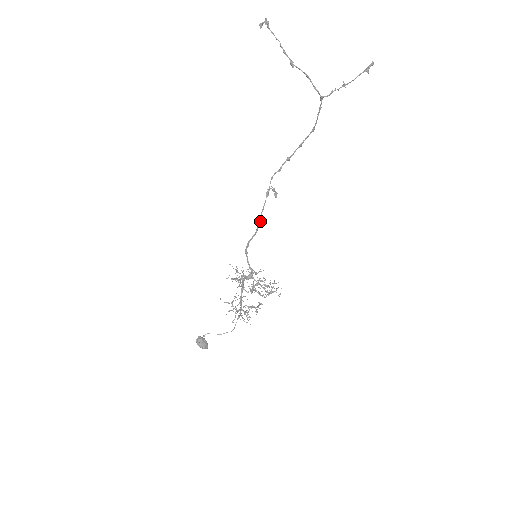
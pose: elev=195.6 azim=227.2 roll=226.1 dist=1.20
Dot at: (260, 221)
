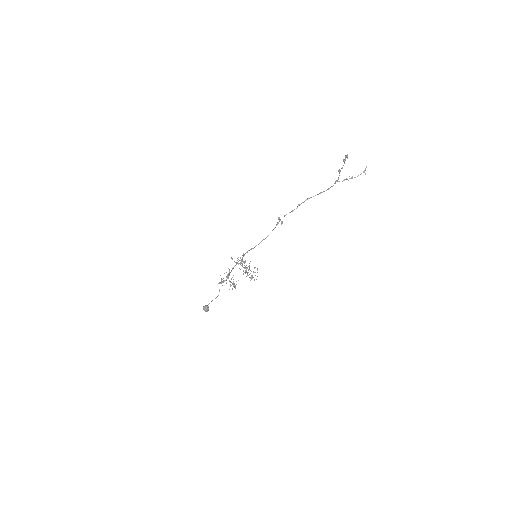
Dot at: occluded
